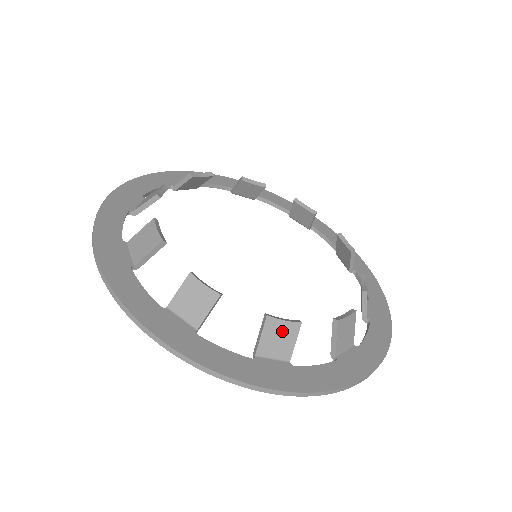
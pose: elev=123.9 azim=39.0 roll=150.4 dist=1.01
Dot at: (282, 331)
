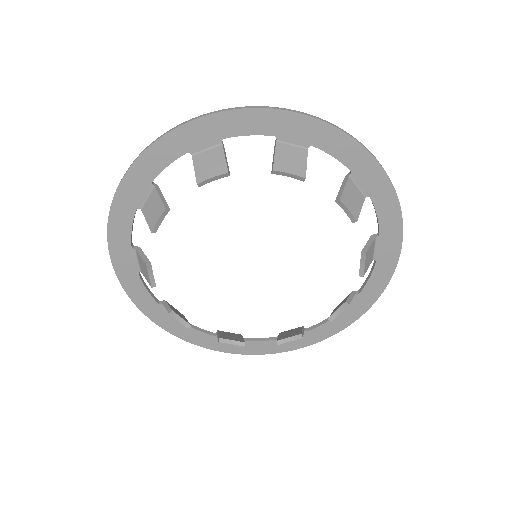
Dot at: occluded
